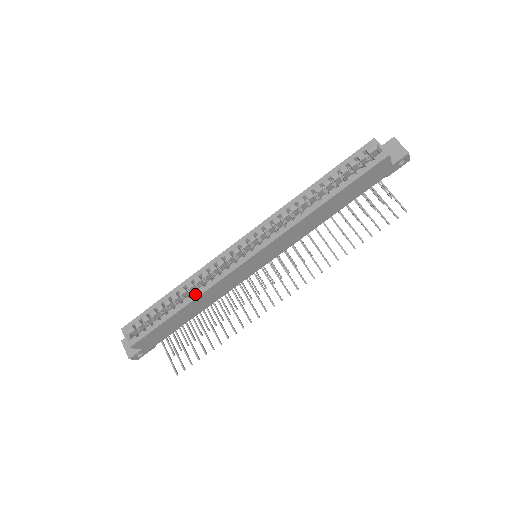
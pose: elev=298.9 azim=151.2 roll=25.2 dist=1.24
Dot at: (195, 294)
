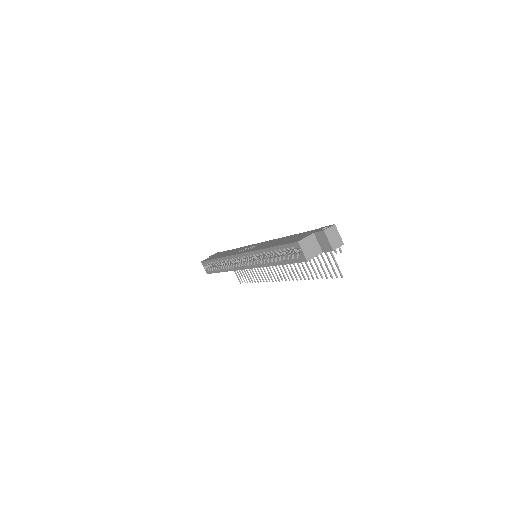
Dot at: (225, 269)
